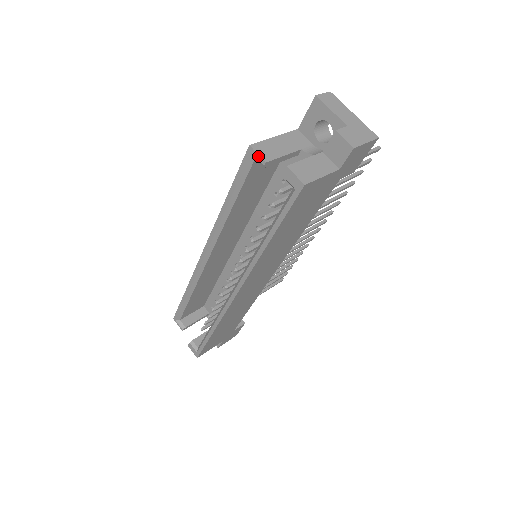
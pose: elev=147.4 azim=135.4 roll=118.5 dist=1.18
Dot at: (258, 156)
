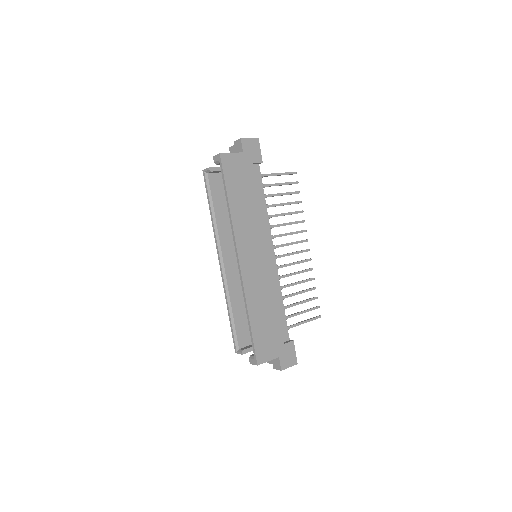
Dot at: (206, 169)
